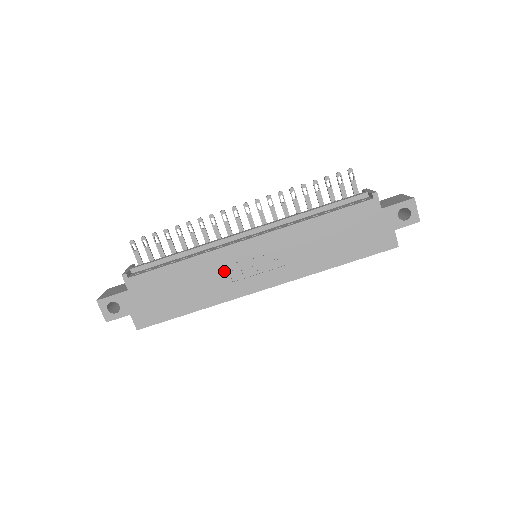
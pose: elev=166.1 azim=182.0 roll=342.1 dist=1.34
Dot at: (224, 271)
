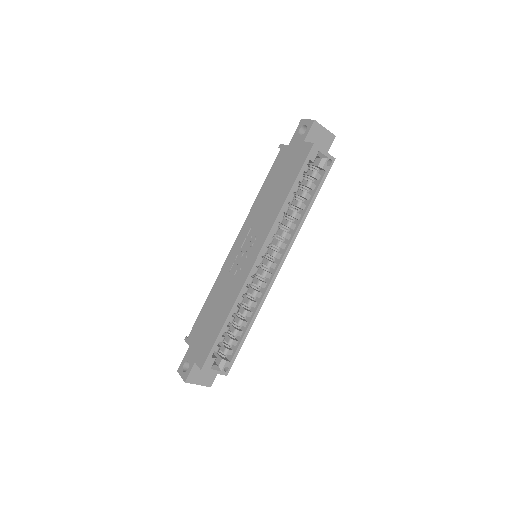
Dot at: (230, 277)
